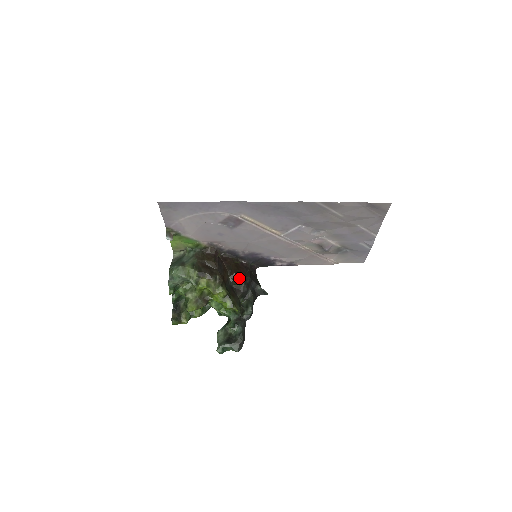
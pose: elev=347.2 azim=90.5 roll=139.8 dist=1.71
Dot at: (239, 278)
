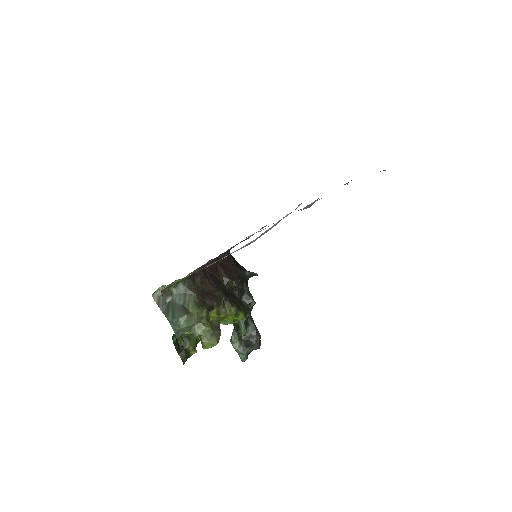
Dot at: (235, 281)
